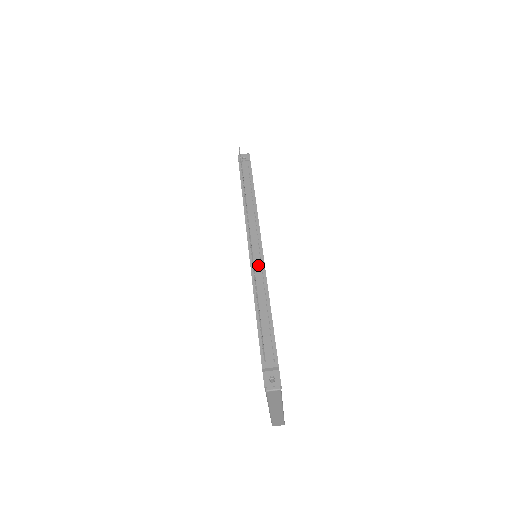
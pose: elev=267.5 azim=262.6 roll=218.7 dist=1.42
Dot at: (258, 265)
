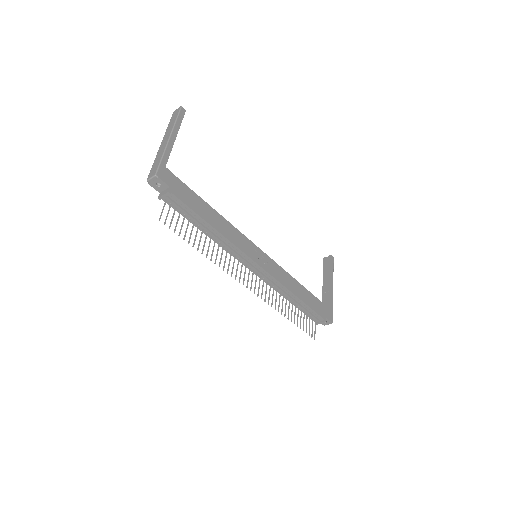
Dot at: (269, 281)
